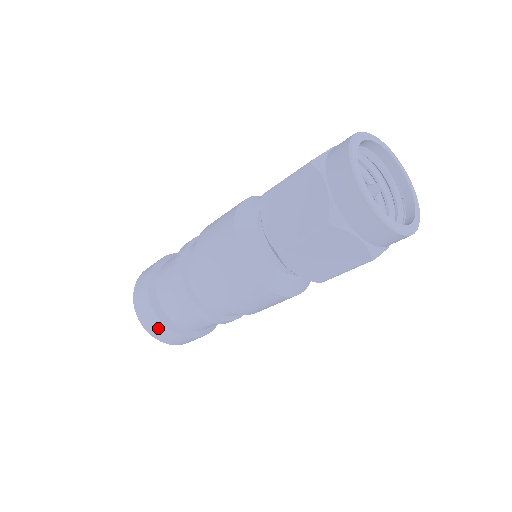
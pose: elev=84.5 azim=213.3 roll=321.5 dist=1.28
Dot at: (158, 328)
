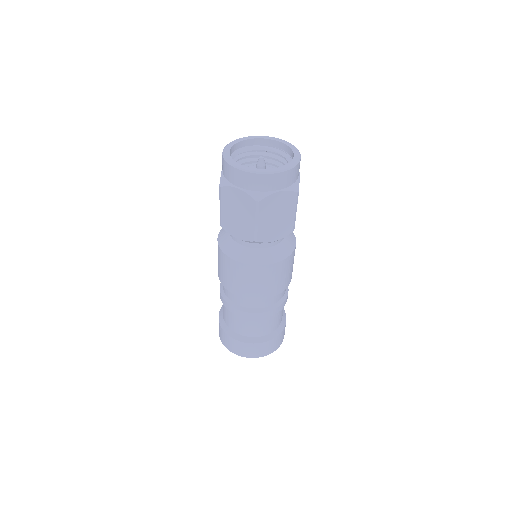
Dot at: (257, 349)
